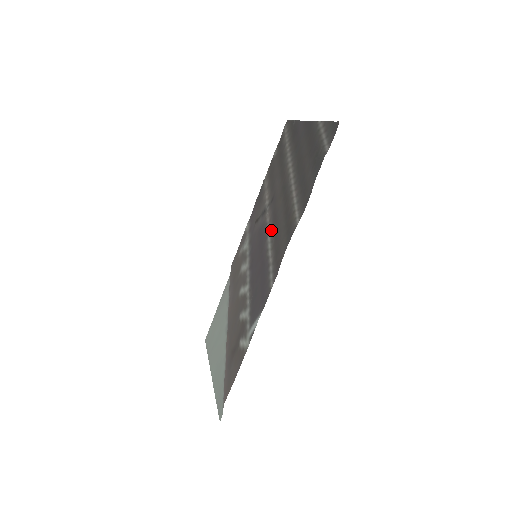
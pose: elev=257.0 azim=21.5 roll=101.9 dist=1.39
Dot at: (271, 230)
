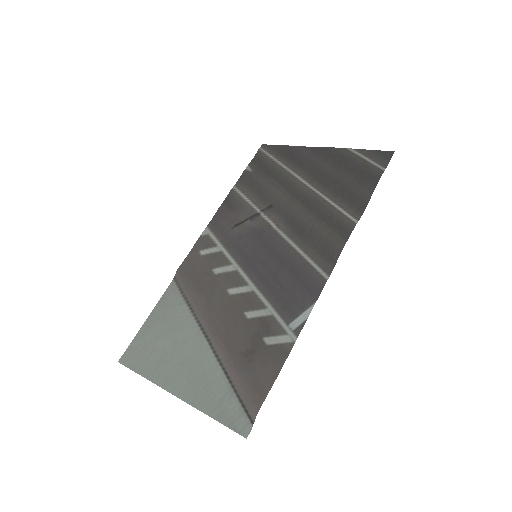
Dot at: (286, 231)
